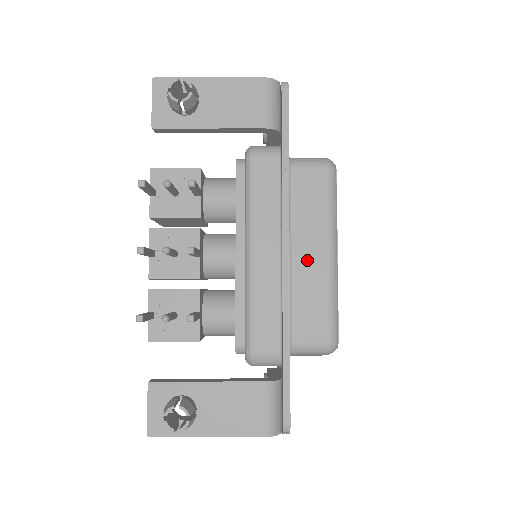
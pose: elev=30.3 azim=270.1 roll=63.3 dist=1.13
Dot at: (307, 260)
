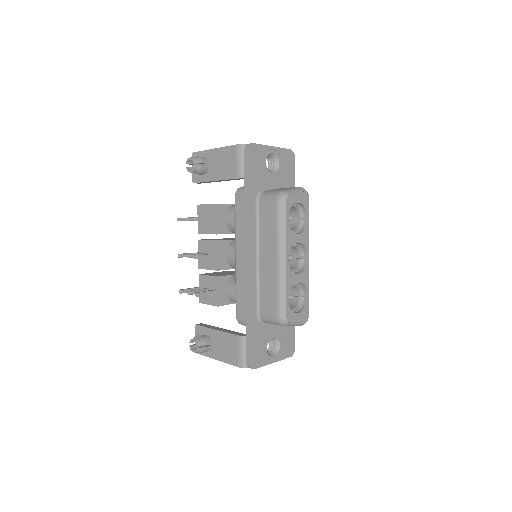
Dot at: (267, 263)
